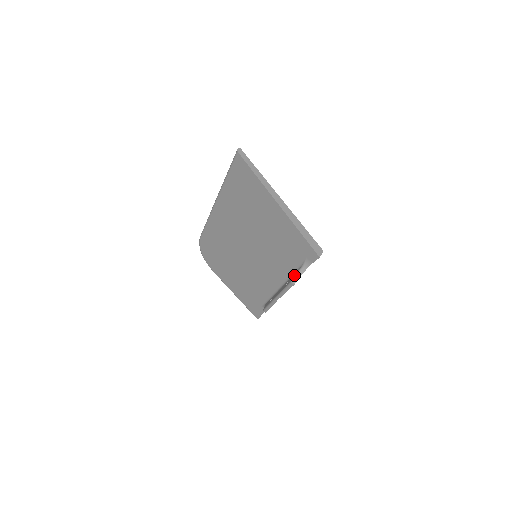
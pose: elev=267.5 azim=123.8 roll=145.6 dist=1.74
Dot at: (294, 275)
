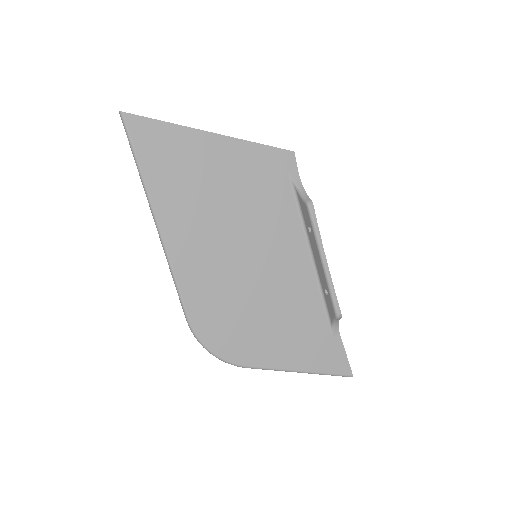
Dot at: (302, 204)
